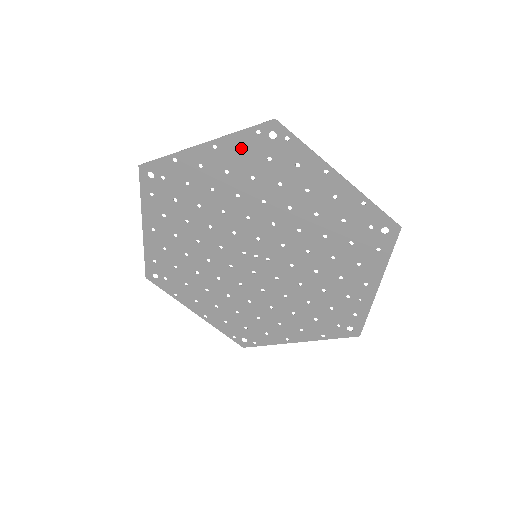
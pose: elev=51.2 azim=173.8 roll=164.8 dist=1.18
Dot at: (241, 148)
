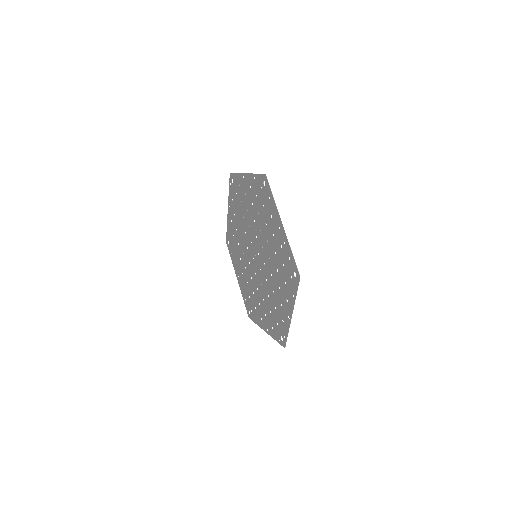
Dot at: (232, 198)
